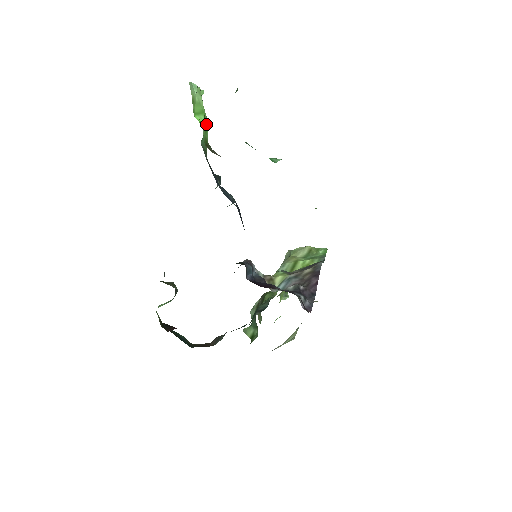
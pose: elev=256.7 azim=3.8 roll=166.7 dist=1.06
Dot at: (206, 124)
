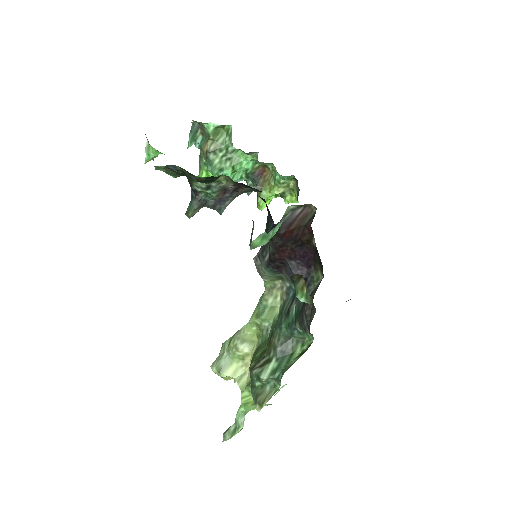
Dot at: occluded
